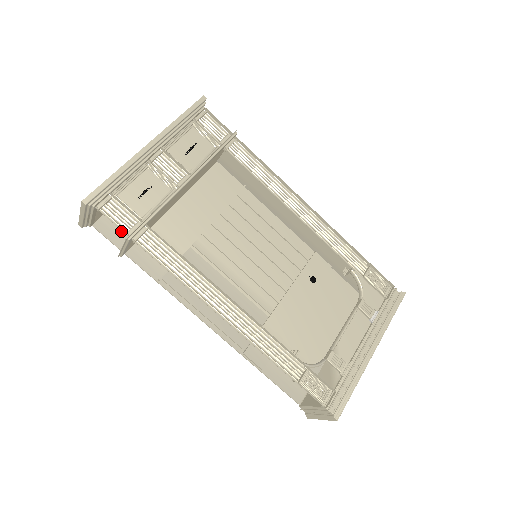
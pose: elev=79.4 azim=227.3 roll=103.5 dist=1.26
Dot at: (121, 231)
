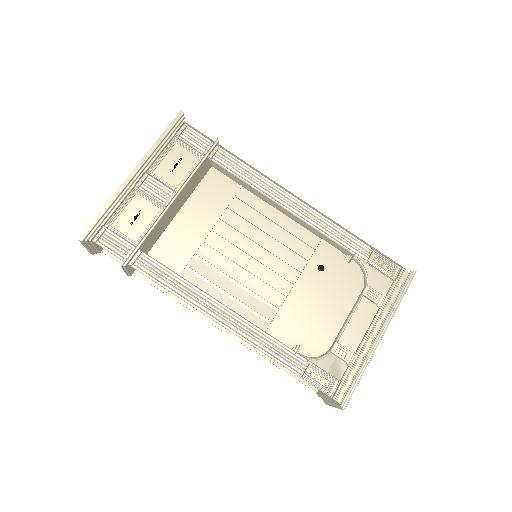
Dot at: occluded
